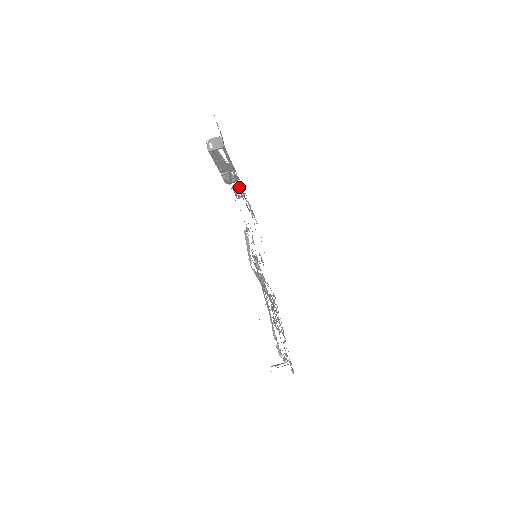
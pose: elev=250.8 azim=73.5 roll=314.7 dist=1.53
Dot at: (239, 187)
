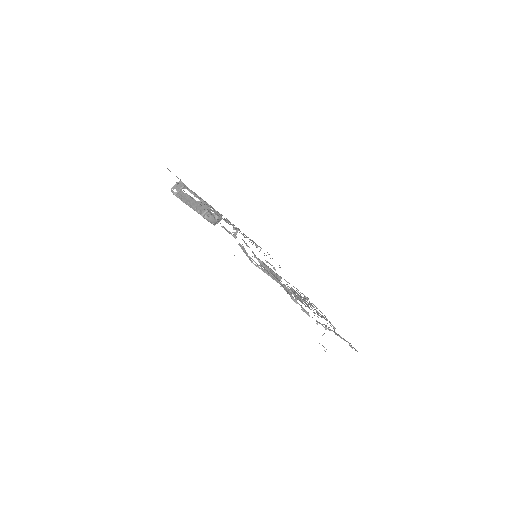
Dot at: (219, 215)
